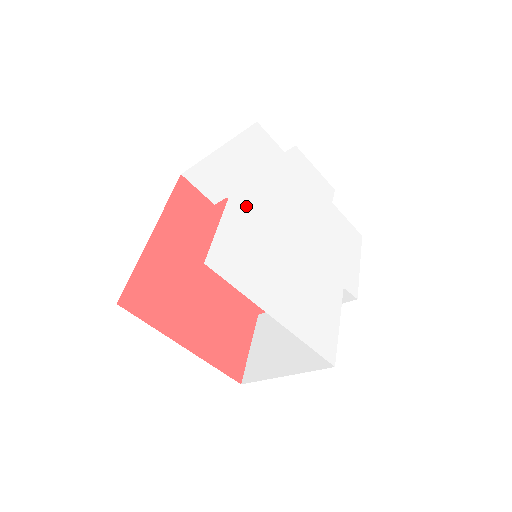
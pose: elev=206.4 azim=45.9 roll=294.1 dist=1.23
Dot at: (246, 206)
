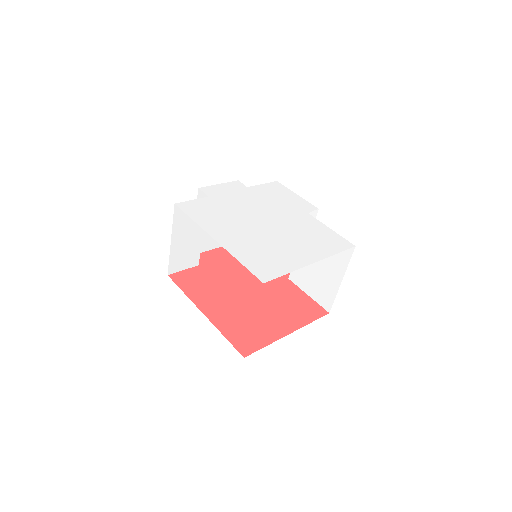
Dot at: (233, 242)
